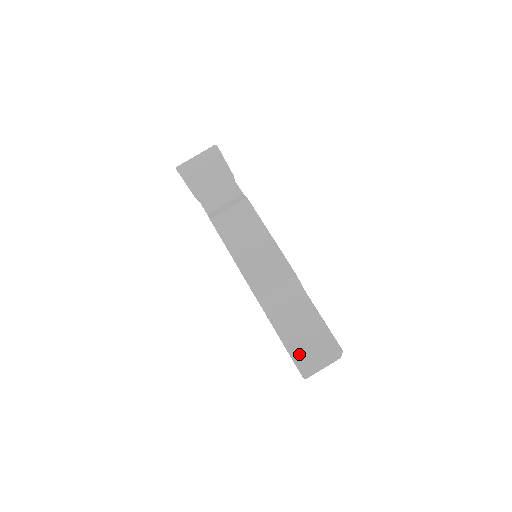
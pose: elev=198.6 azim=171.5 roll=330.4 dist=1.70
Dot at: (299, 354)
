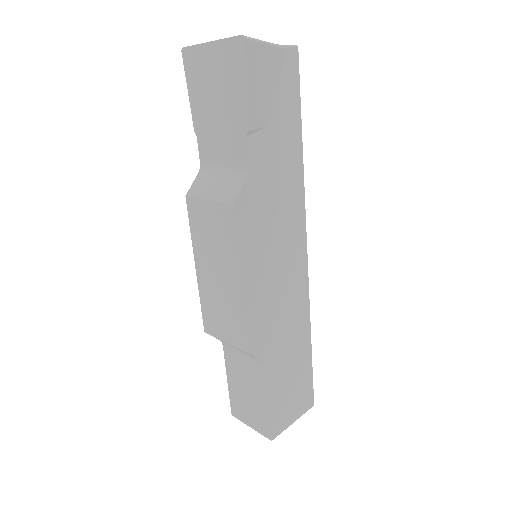
Dot at: (236, 399)
